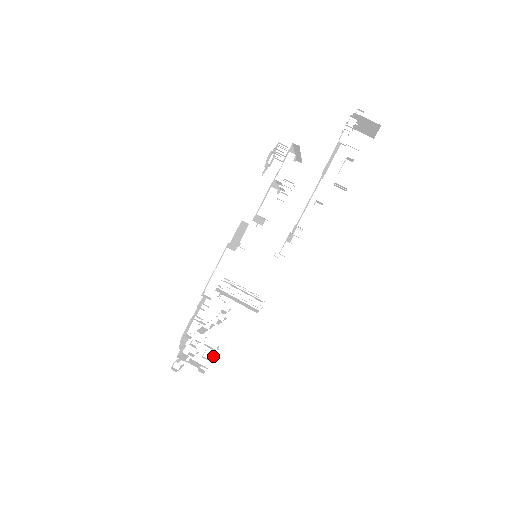
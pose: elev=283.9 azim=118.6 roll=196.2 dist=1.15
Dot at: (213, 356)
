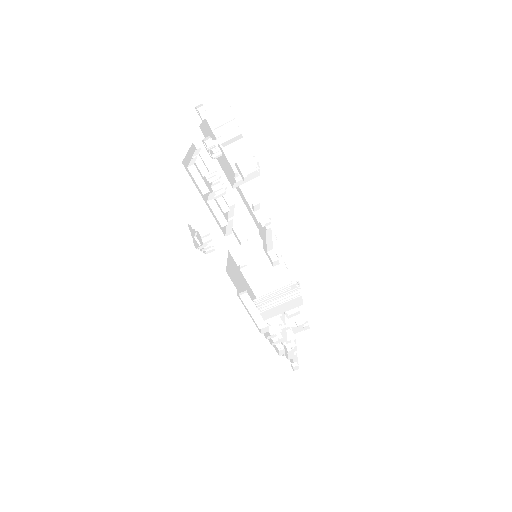
Dot at: (301, 310)
